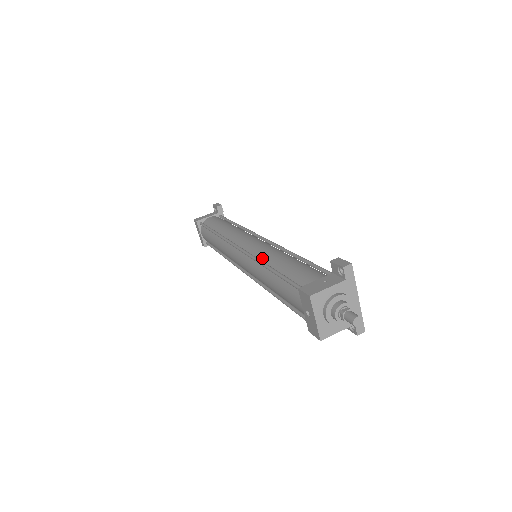
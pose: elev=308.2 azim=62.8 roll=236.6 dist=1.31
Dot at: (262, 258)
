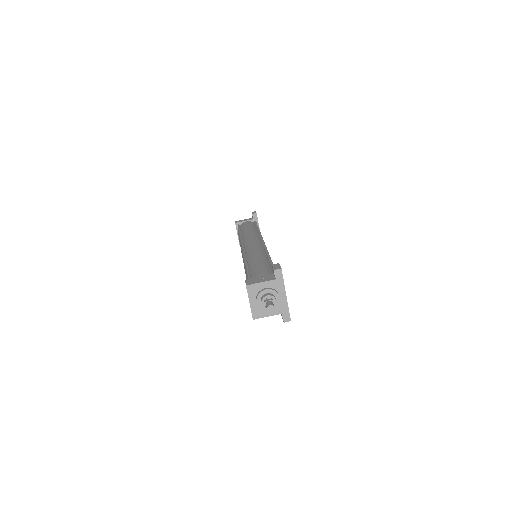
Dot at: (249, 257)
